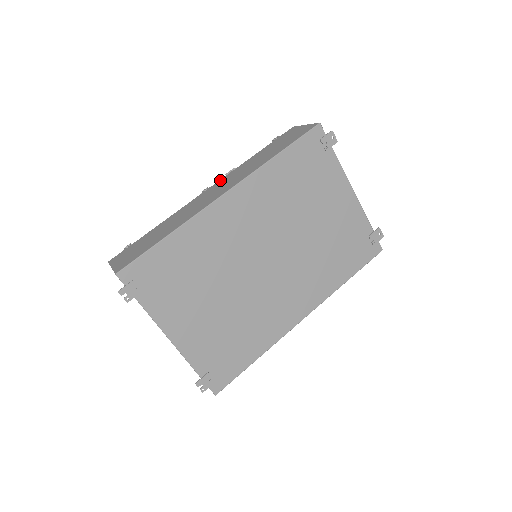
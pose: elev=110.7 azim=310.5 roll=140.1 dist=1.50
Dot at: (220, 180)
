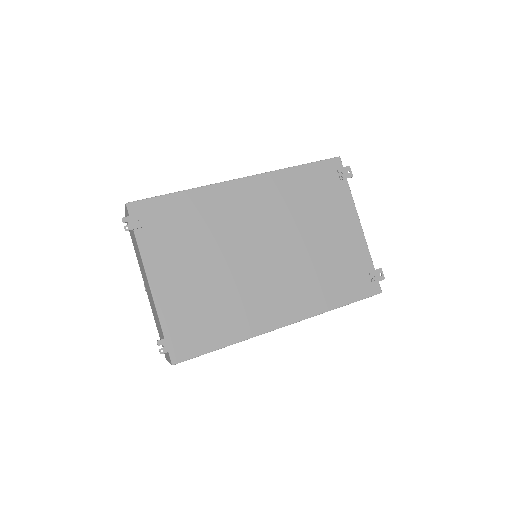
Dot at: occluded
